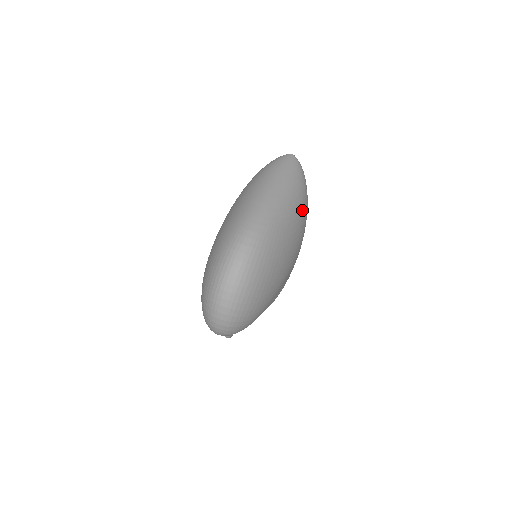
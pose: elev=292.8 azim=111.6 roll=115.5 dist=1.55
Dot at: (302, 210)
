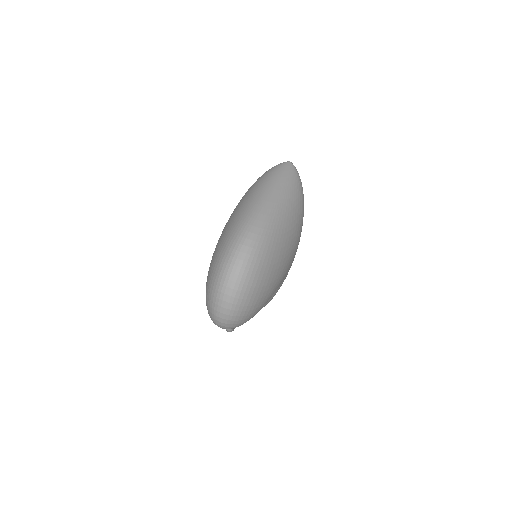
Dot at: (299, 214)
